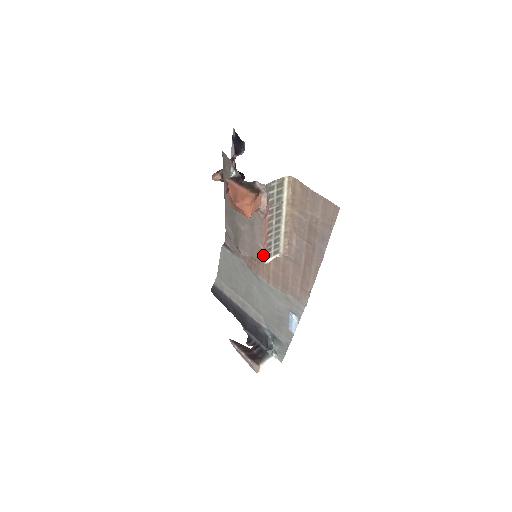
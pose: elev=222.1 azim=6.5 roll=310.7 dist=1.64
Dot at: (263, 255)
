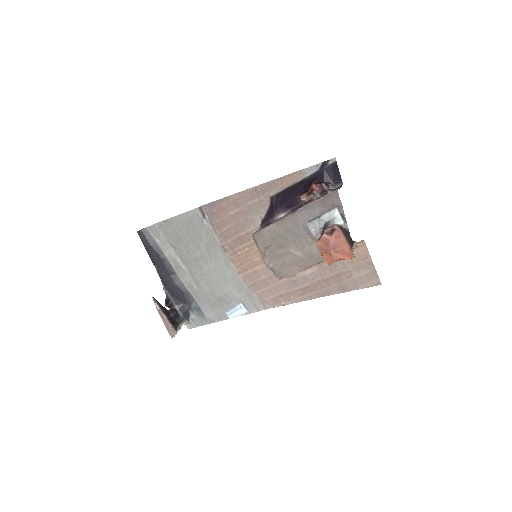
Dot at: (290, 277)
